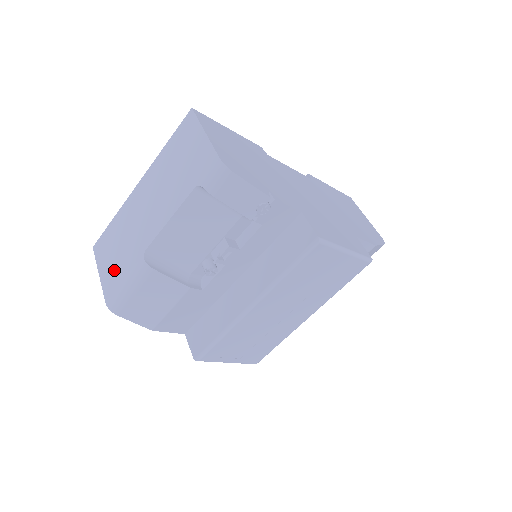
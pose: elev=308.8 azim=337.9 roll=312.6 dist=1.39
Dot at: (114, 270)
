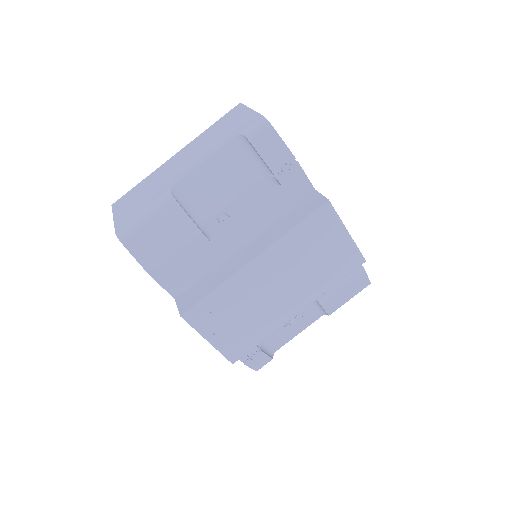
Dot at: (133, 209)
